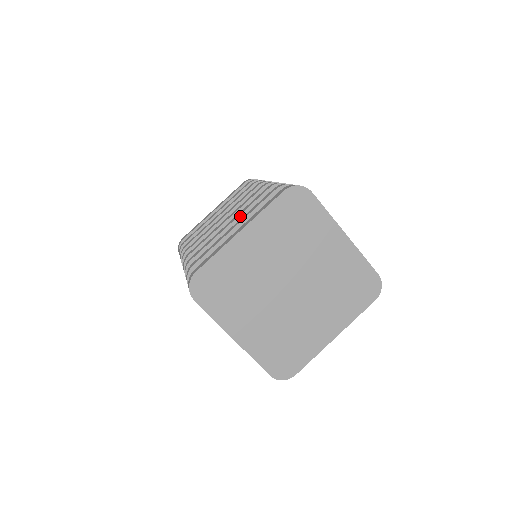
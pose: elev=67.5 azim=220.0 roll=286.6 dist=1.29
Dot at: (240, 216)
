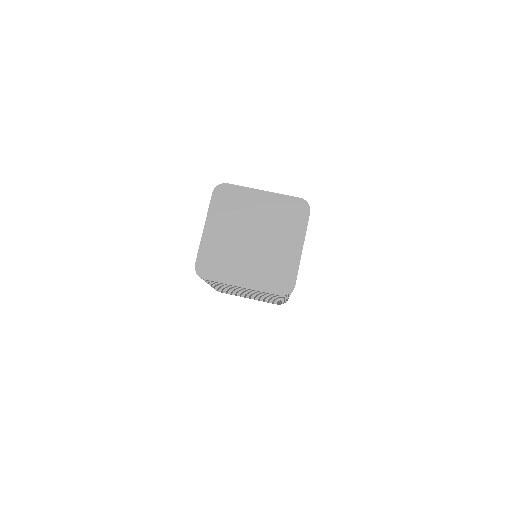
Dot at: occluded
